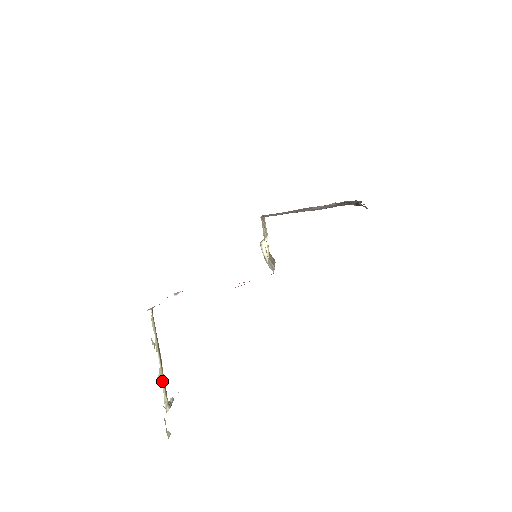
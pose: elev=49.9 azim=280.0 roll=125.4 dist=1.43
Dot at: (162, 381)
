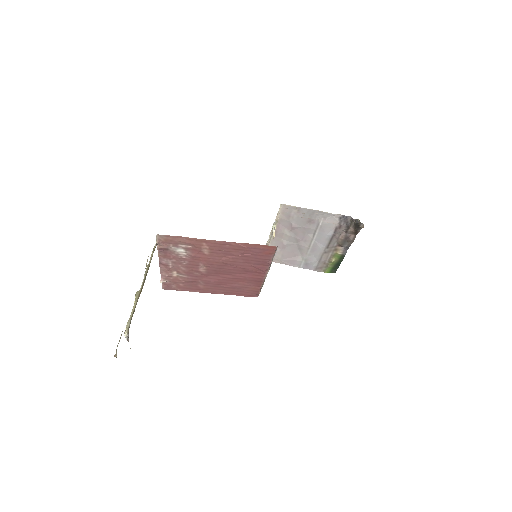
Dot at: (135, 303)
